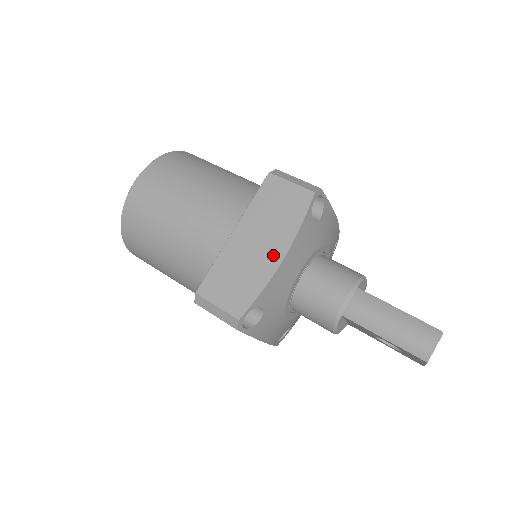
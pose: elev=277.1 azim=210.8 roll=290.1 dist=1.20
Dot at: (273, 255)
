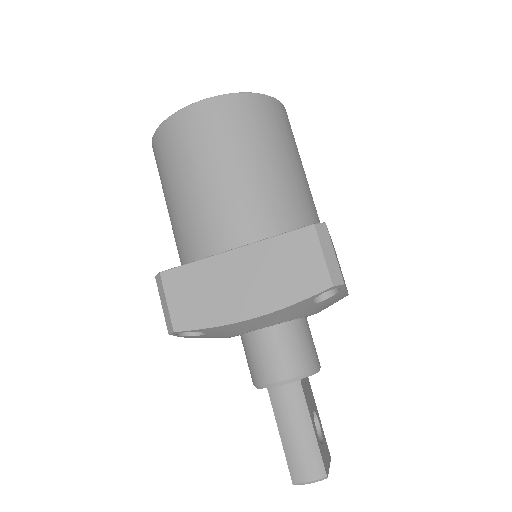
Dot at: (247, 306)
